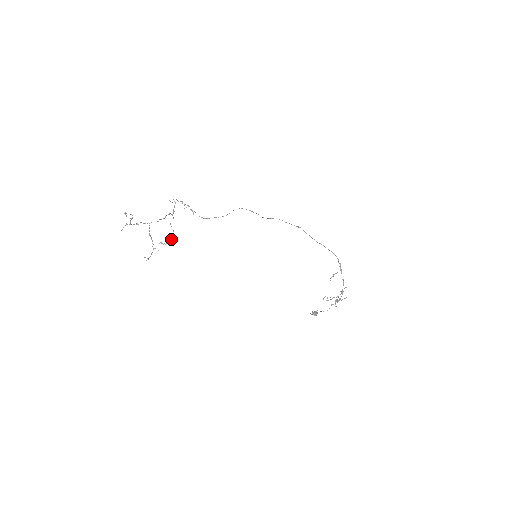
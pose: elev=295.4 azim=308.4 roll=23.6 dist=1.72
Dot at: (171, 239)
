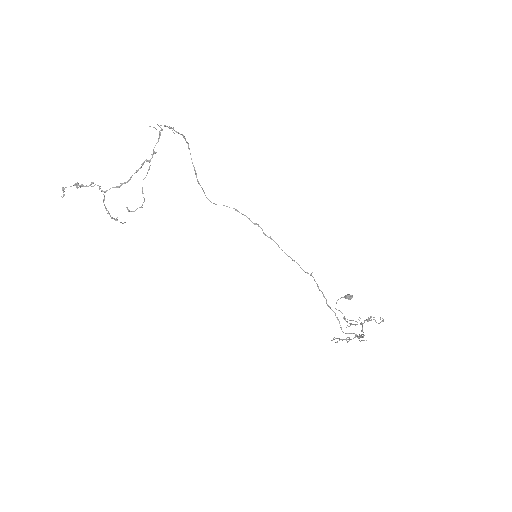
Dot at: (141, 206)
